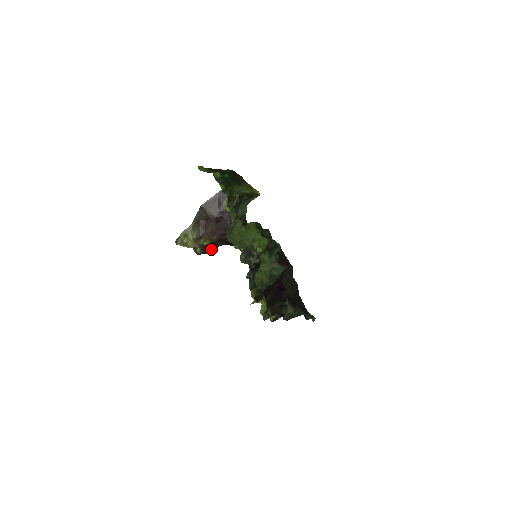
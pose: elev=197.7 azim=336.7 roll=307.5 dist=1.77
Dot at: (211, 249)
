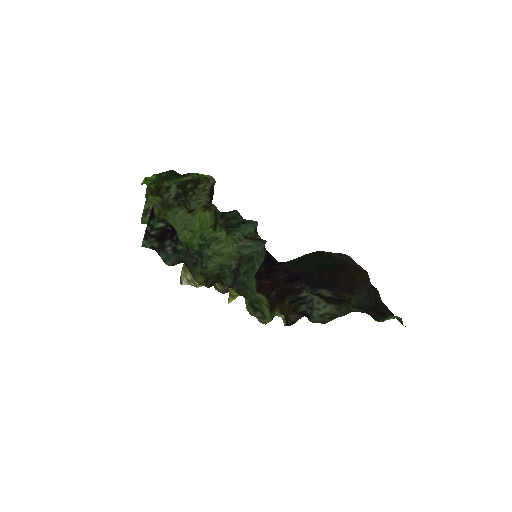
Dot at: occluded
